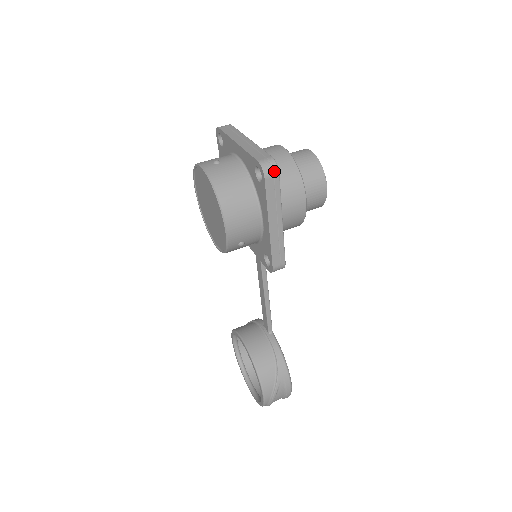
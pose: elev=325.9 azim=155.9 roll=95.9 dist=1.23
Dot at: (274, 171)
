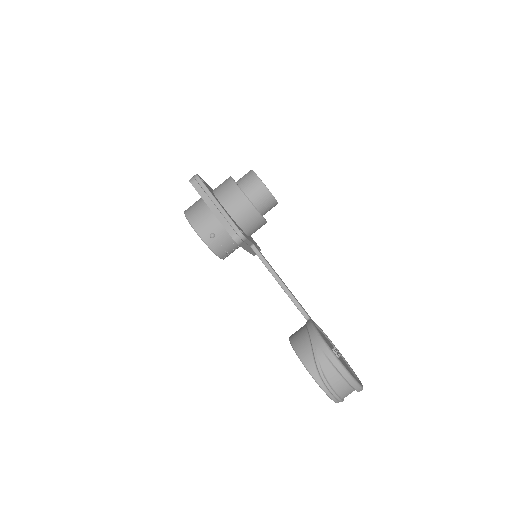
Dot at: (195, 178)
